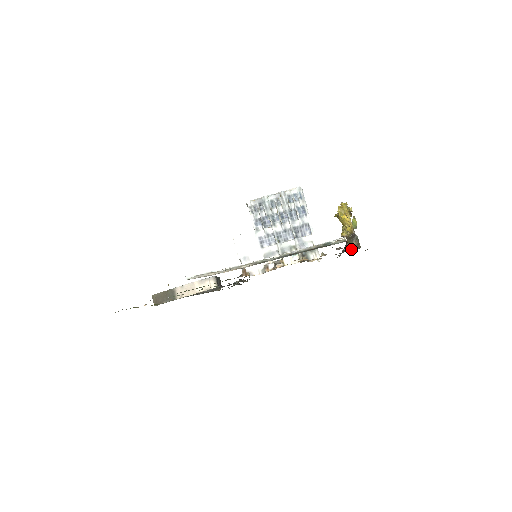
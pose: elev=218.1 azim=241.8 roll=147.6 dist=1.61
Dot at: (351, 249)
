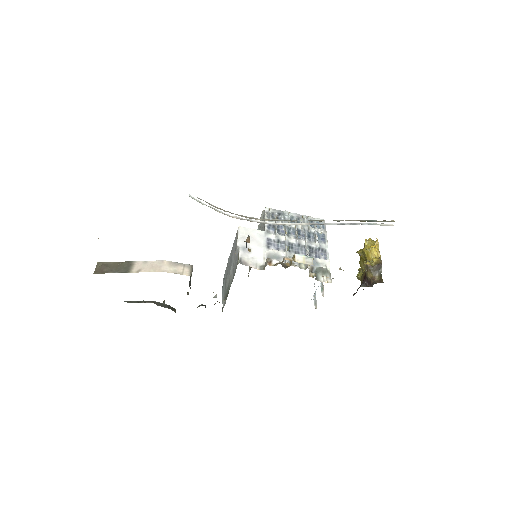
Dot at: (370, 285)
